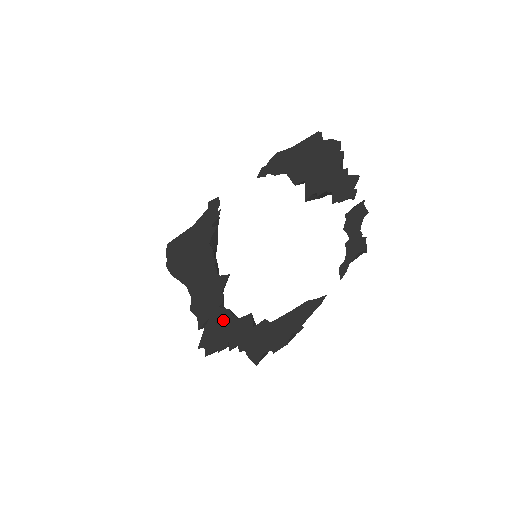
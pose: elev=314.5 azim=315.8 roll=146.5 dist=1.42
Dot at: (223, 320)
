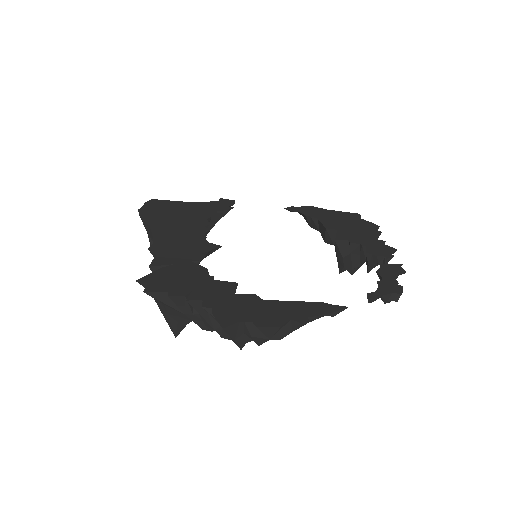
Dot at: (193, 273)
